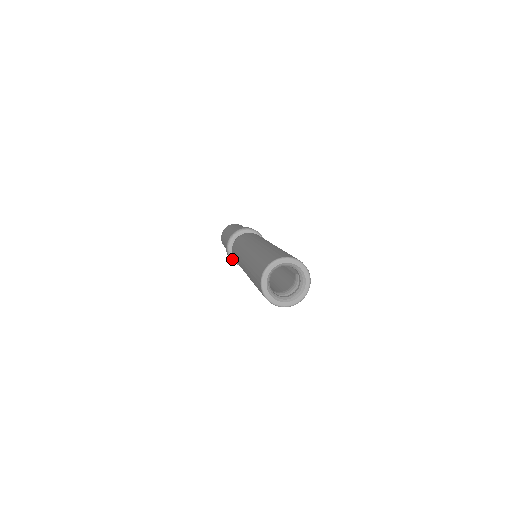
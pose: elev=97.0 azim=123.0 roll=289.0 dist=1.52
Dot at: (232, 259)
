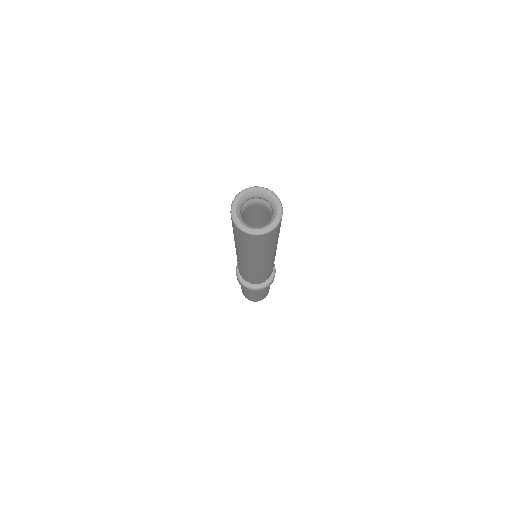
Dot at: (237, 271)
